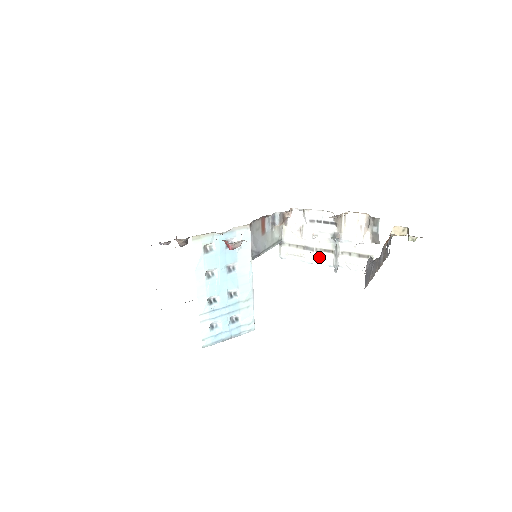
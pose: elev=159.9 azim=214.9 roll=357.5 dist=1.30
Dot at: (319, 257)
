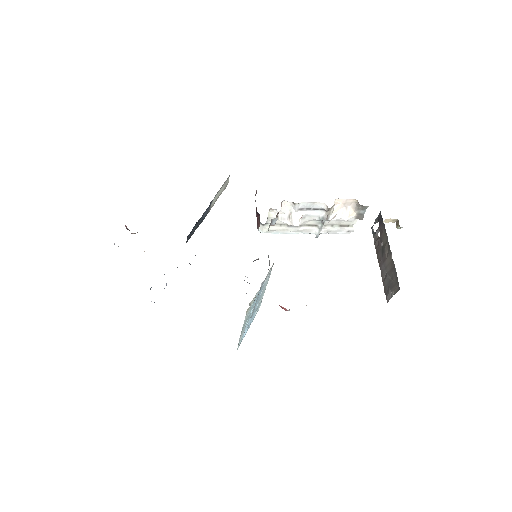
Dot at: (302, 230)
